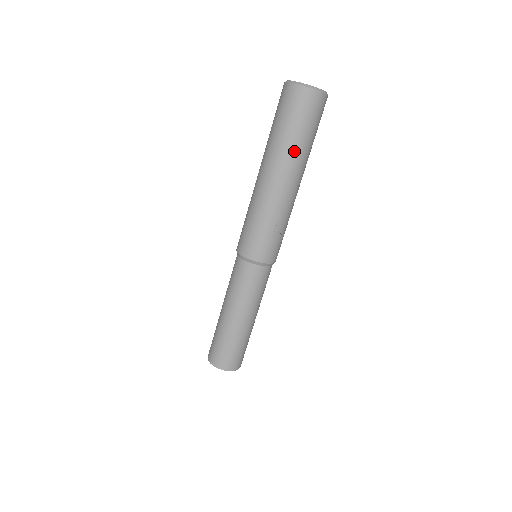
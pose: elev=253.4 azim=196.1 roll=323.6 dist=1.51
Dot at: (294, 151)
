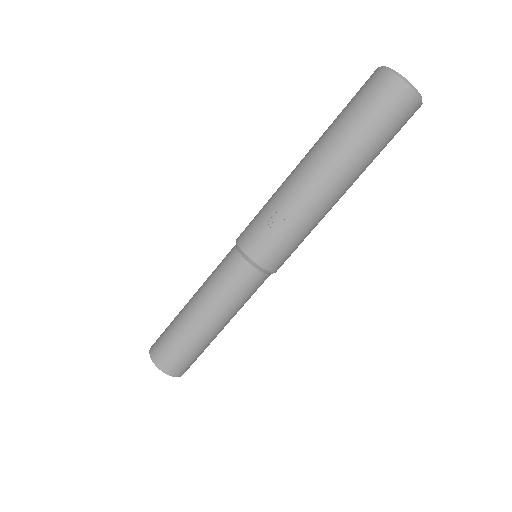
Dot at: (336, 135)
